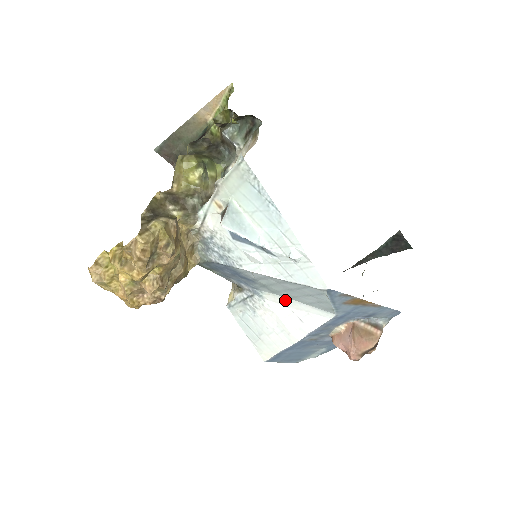
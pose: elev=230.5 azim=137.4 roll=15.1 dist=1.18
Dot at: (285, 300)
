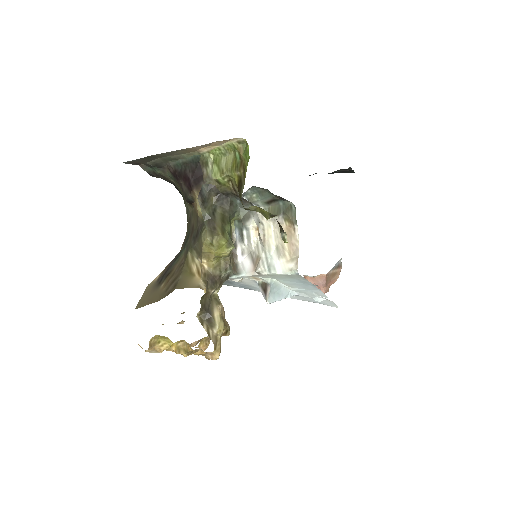
Dot at: occluded
